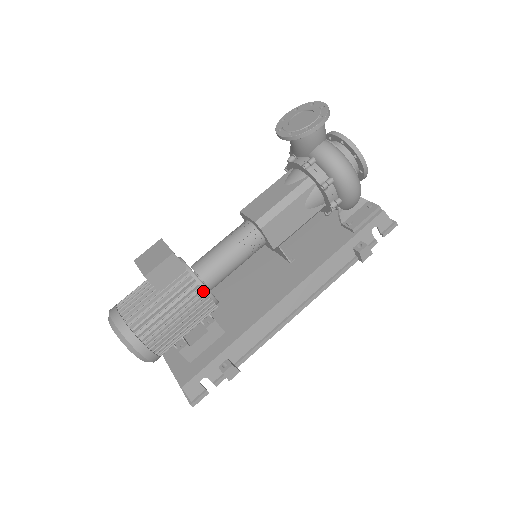
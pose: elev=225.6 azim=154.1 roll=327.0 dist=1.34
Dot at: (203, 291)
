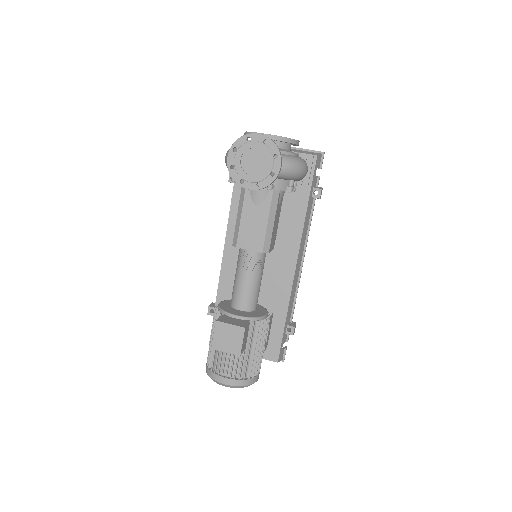
Dot at: (266, 321)
